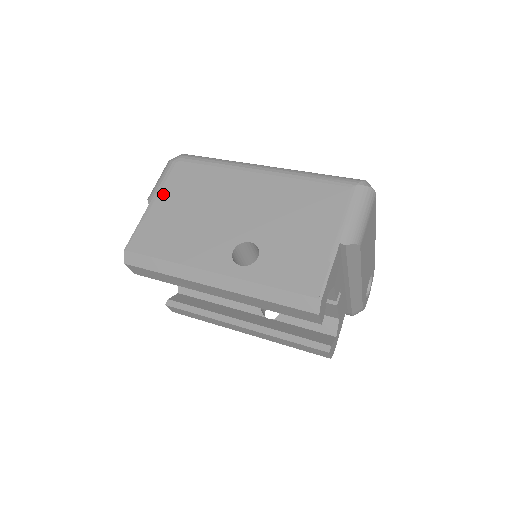
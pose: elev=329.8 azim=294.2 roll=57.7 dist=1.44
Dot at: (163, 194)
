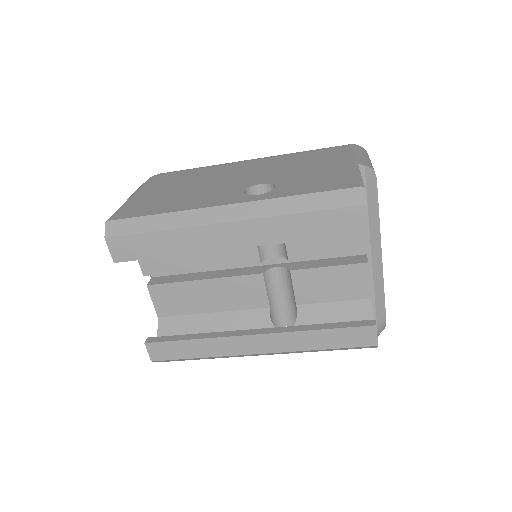
Dot at: (147, 189)
